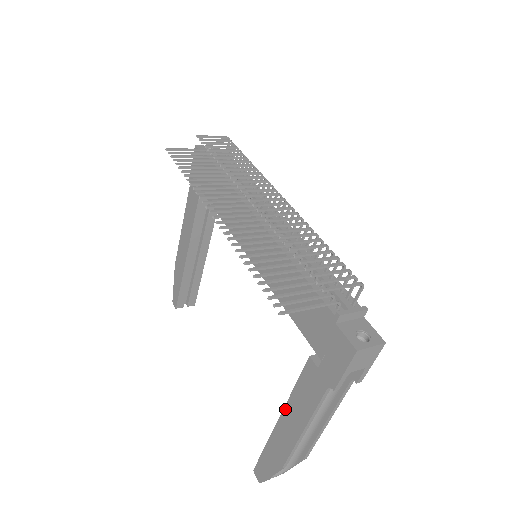
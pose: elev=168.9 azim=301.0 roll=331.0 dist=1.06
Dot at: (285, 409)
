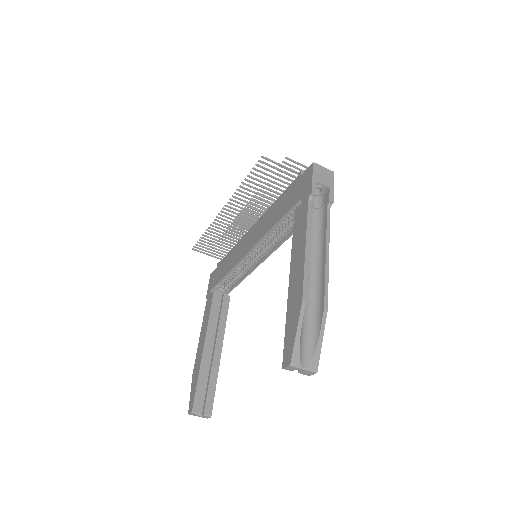
Dot at: (291, 262)
